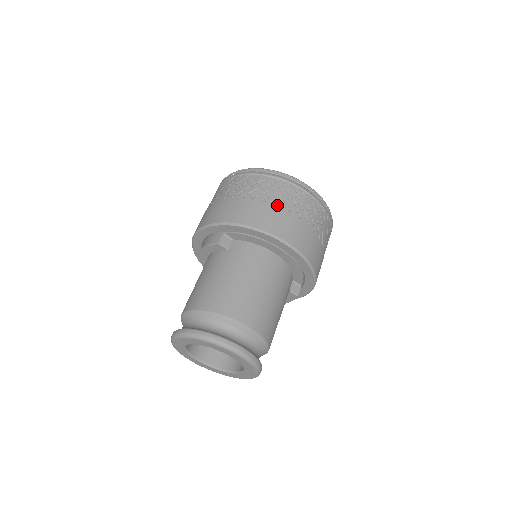
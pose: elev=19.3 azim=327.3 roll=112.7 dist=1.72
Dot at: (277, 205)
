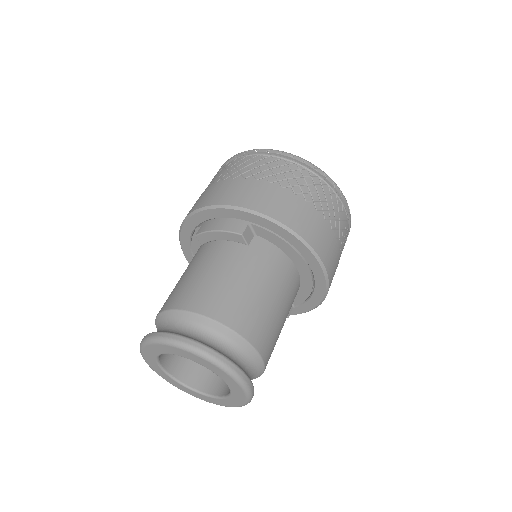
Dot at: (320, 214)
